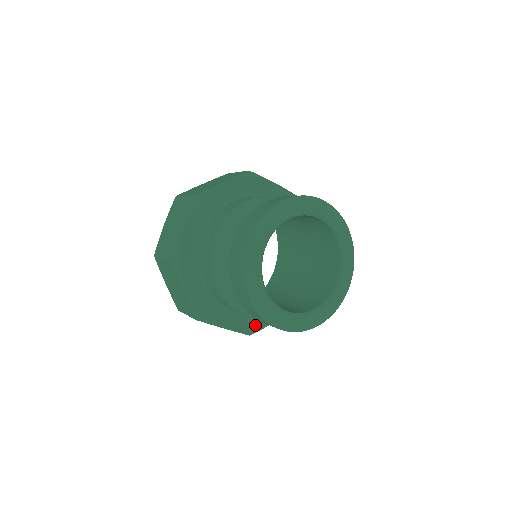
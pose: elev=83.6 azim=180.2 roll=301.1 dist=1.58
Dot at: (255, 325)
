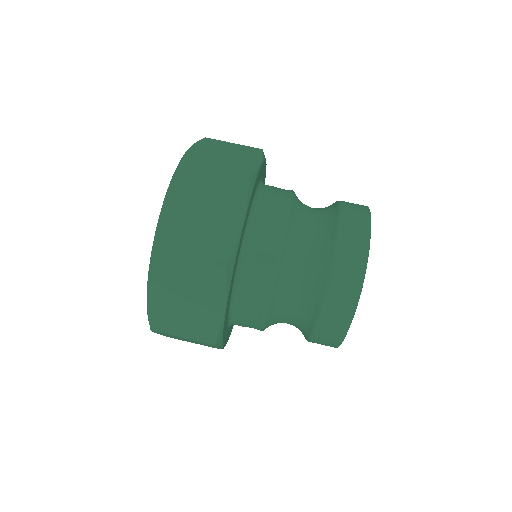
Dot at: occluded
